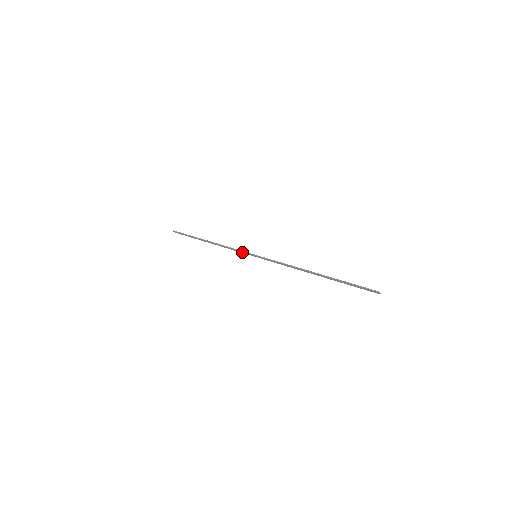
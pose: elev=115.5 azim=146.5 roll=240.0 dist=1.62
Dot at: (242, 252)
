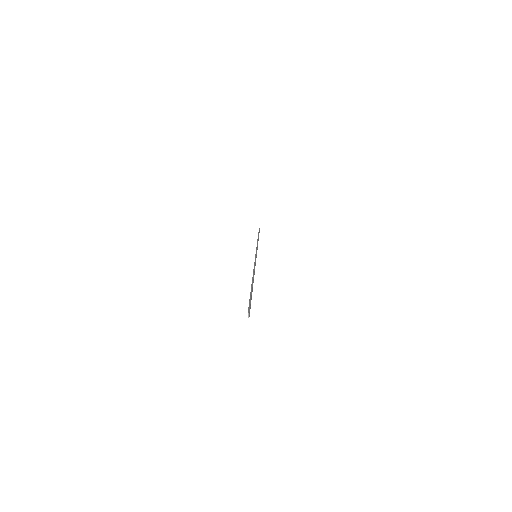
Dot at: occluded
